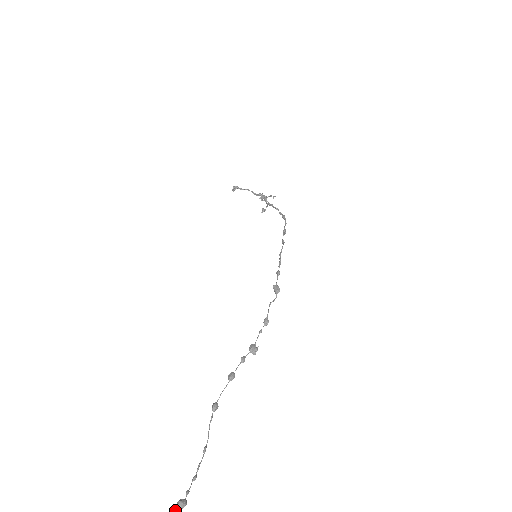
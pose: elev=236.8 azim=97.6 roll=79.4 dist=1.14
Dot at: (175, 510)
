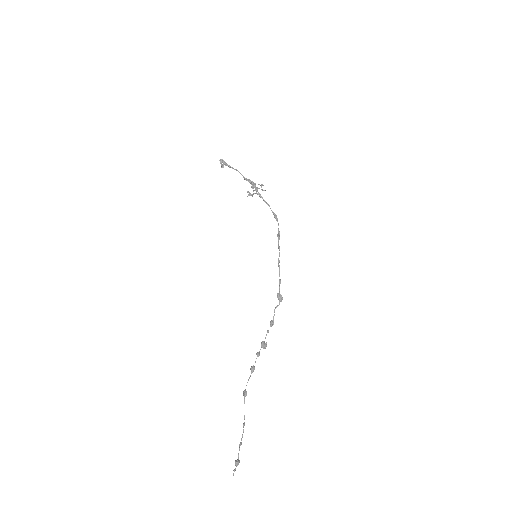
Dot at: occluded
